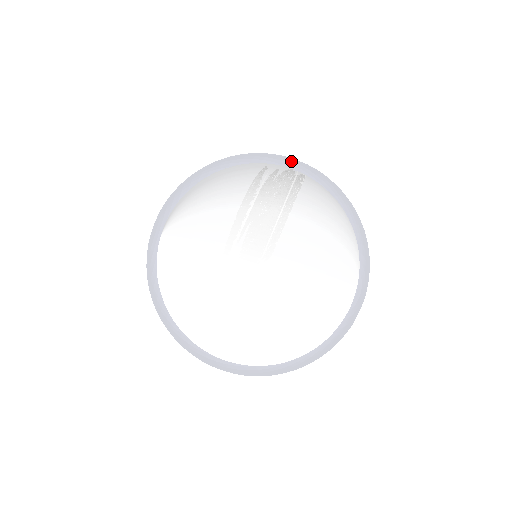
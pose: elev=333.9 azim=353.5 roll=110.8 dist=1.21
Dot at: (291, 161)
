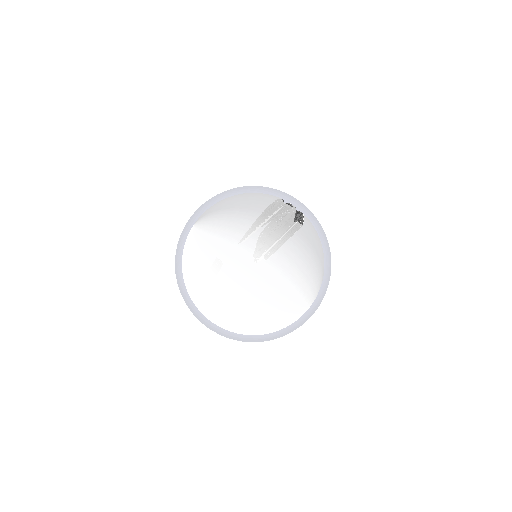
Dot at: occluded
